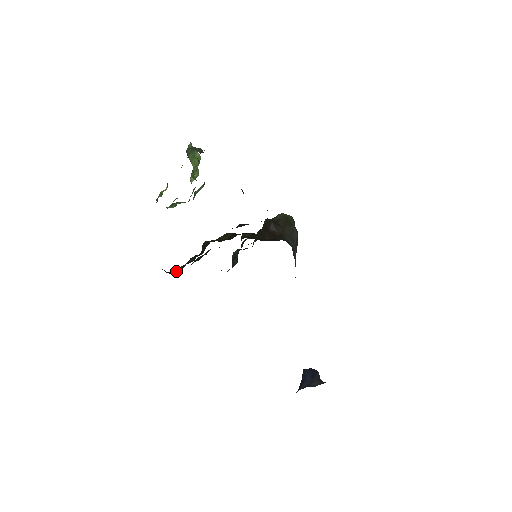
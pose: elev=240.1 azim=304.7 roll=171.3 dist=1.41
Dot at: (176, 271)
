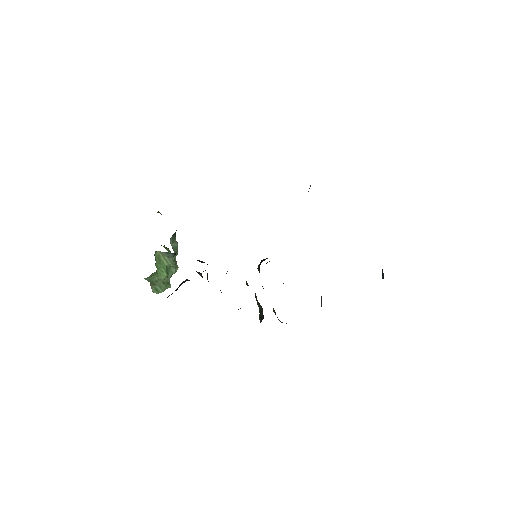
Dot at: occluded
